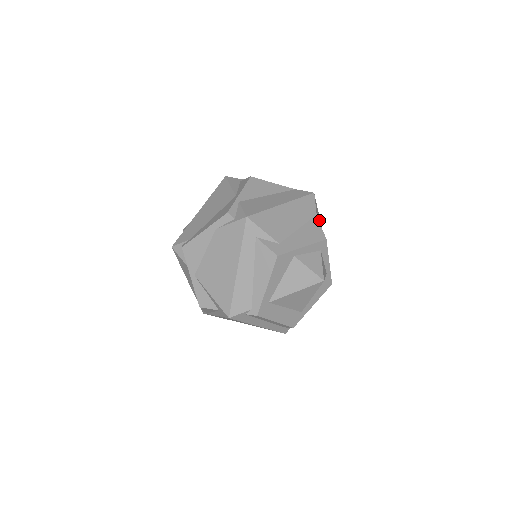
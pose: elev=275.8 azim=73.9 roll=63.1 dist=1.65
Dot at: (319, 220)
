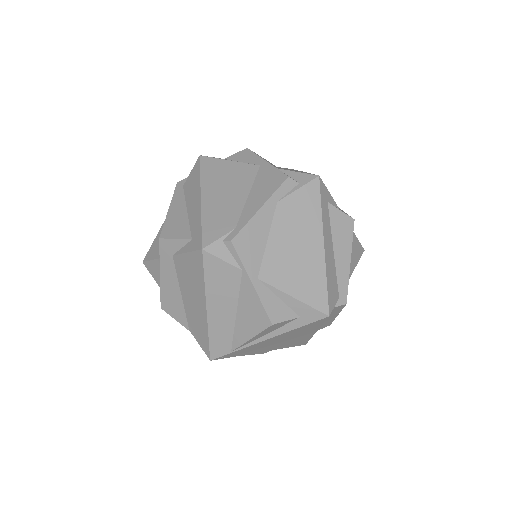
Dot at: occluded
